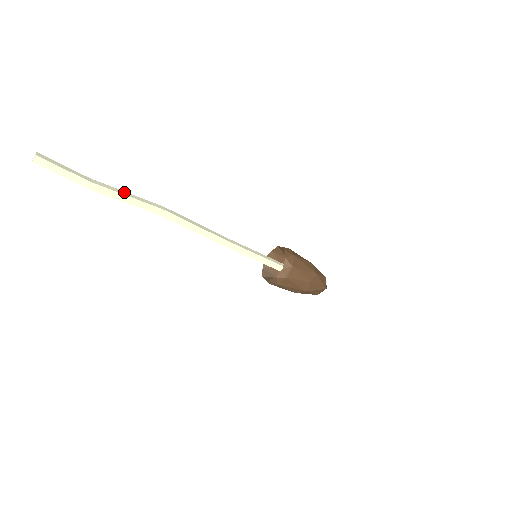
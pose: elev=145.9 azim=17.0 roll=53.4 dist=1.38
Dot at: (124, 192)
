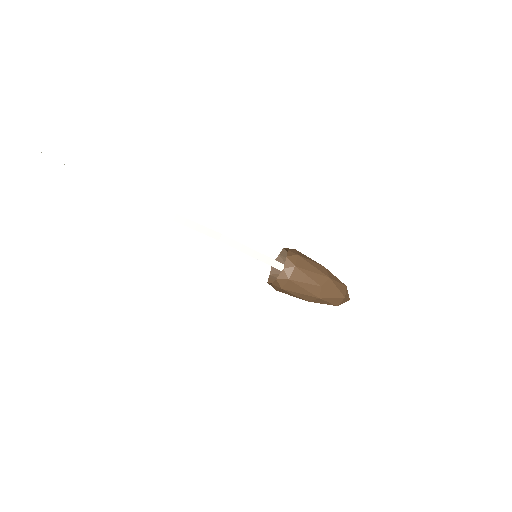
Dot at: (105, 185)
